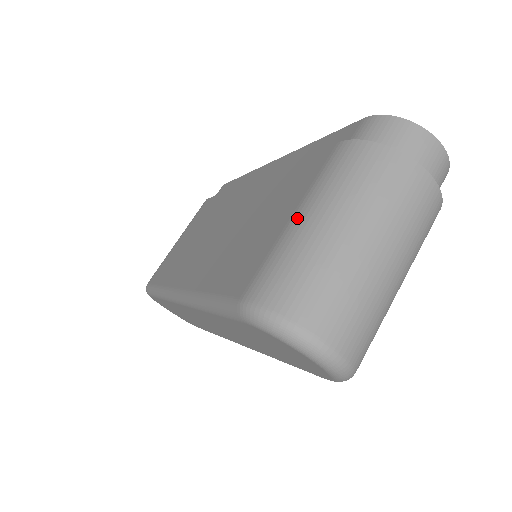
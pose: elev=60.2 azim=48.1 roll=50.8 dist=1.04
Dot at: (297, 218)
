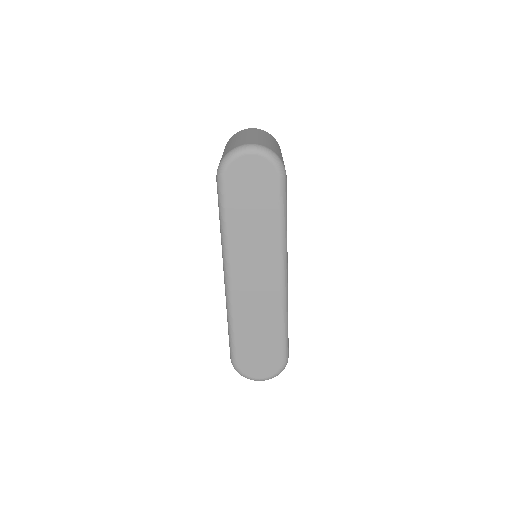
Dot at: occluded
